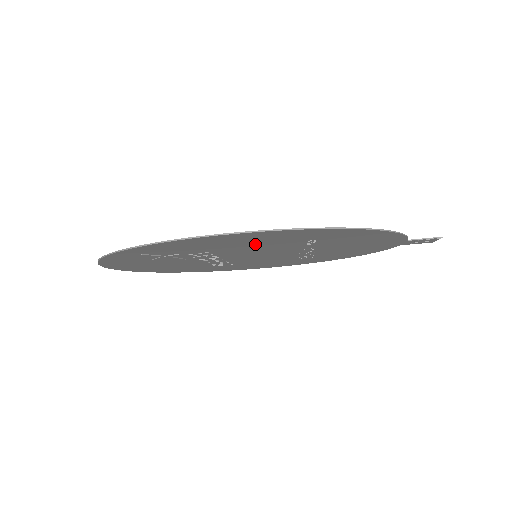
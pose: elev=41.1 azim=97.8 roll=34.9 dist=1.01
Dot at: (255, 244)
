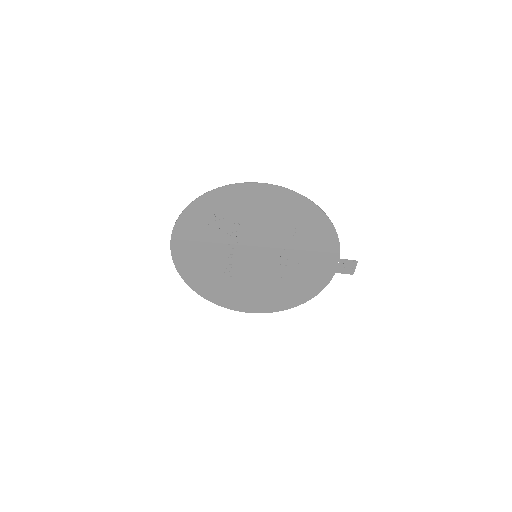
Dot at: (267, 216)
